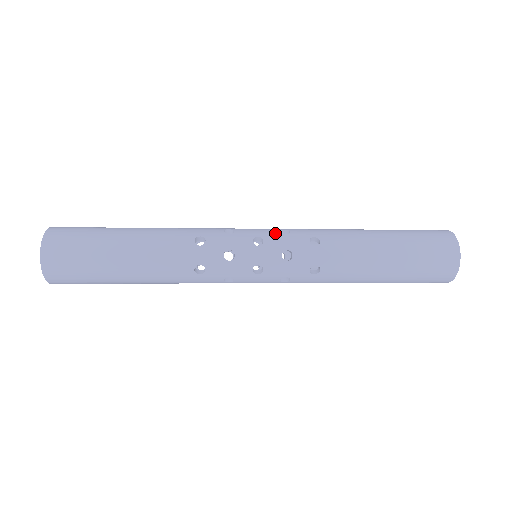
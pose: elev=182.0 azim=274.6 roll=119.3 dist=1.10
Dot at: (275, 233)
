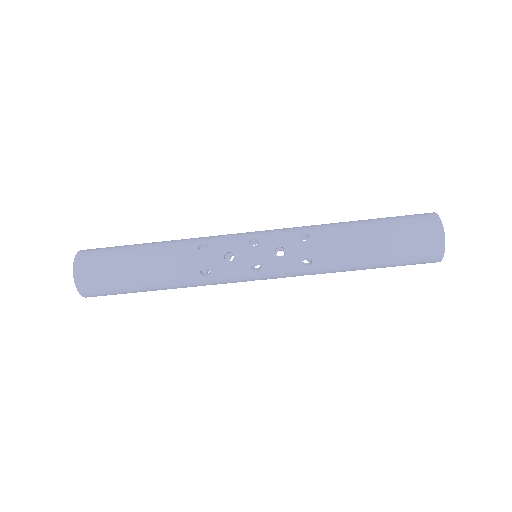
Dot at: (269, 233)
